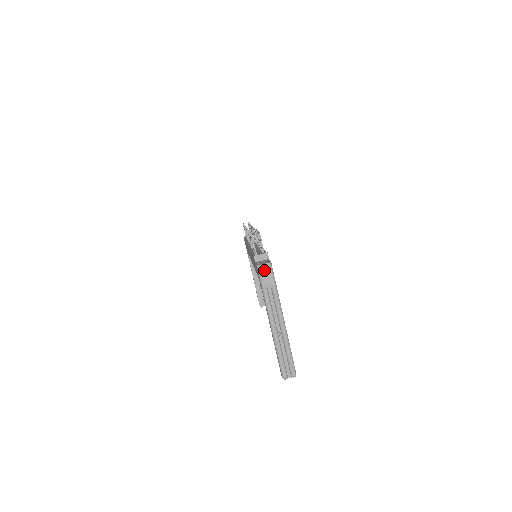
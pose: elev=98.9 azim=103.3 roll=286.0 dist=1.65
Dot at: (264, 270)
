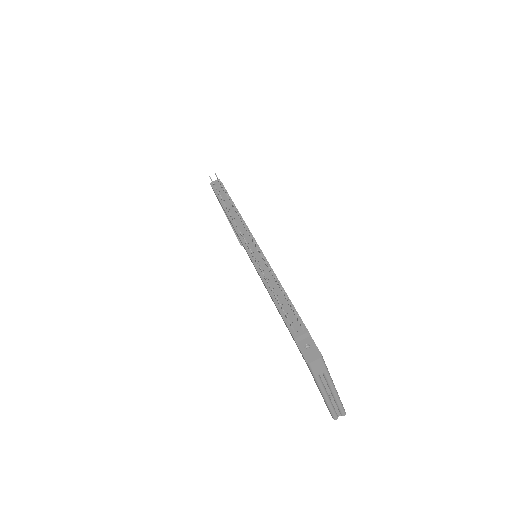
Dot at: (315, 365)
